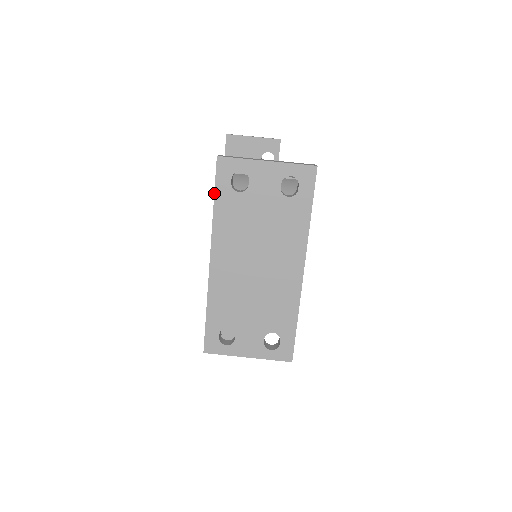
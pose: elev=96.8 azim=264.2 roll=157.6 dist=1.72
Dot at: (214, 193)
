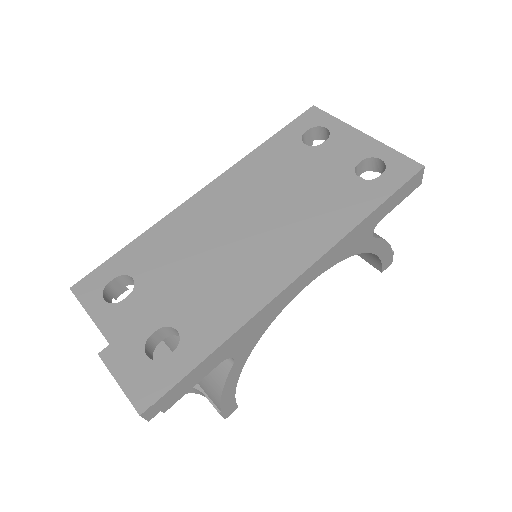
Dot at: (278, 132)
